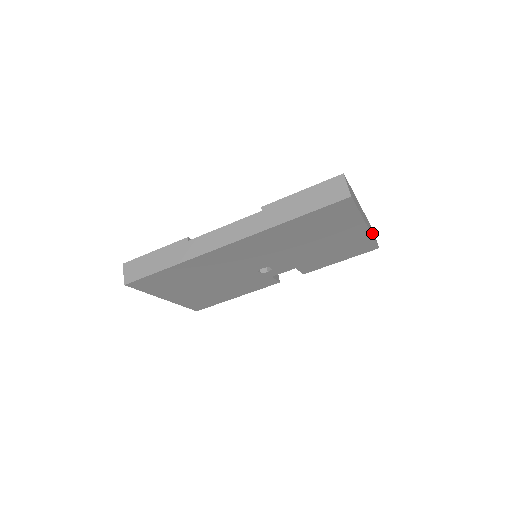
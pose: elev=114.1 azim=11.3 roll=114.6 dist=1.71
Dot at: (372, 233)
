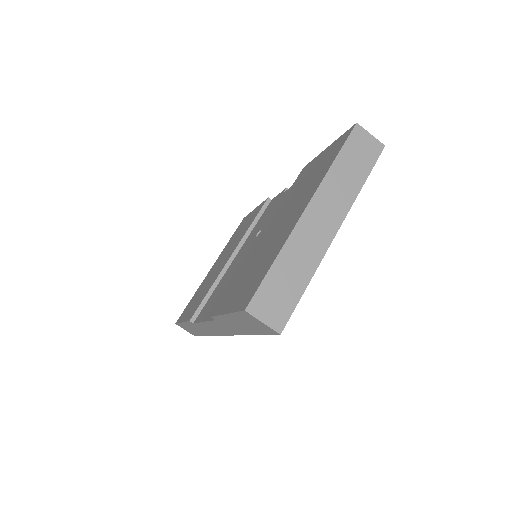
Dot at: (356, 175)
